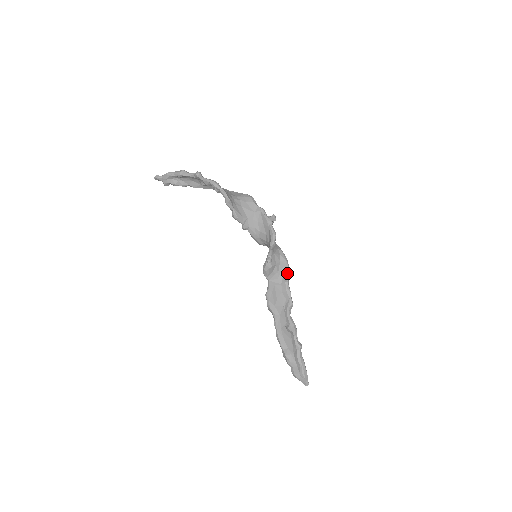
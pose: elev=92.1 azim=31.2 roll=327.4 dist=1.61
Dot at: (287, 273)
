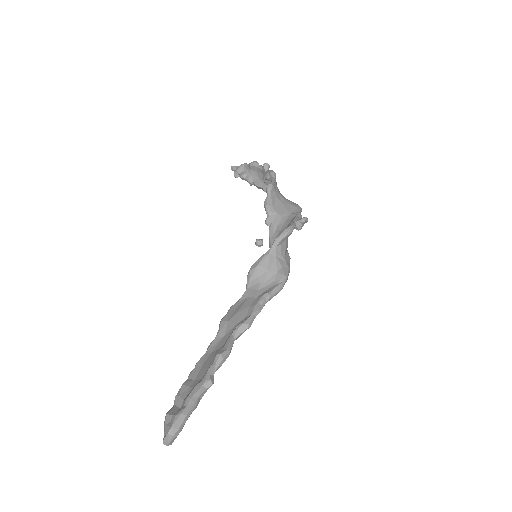
Dot at: (273, 288)
